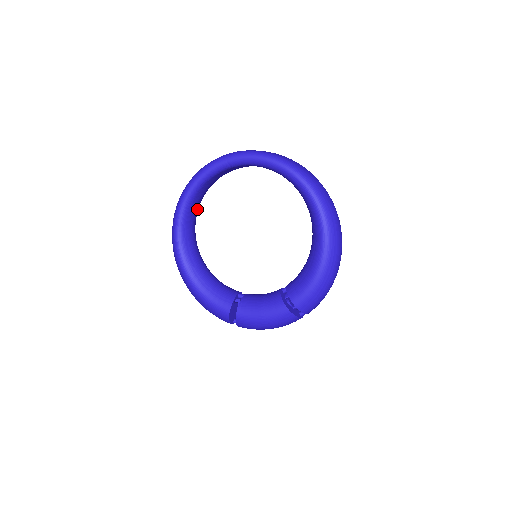
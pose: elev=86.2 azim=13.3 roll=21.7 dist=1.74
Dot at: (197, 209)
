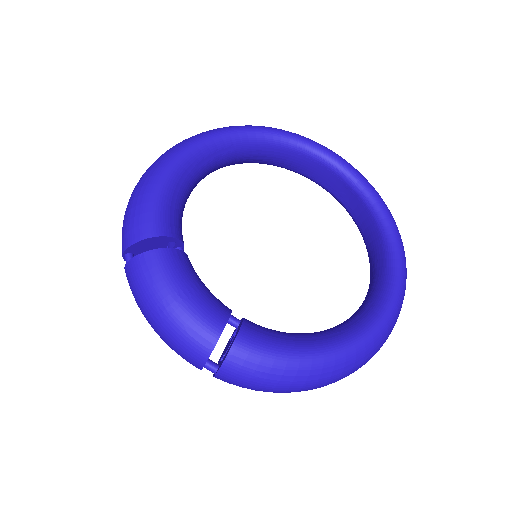
Dot at: (266, 160)
